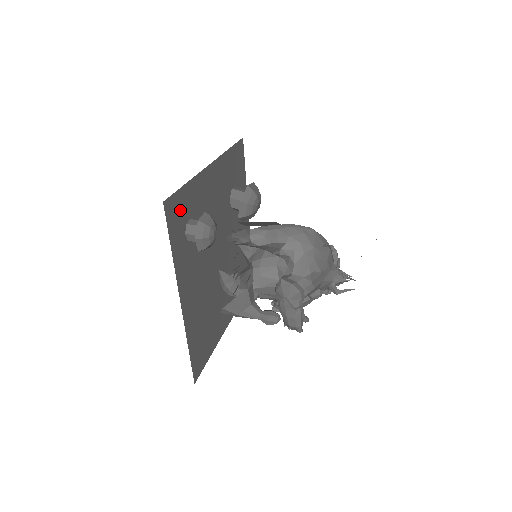
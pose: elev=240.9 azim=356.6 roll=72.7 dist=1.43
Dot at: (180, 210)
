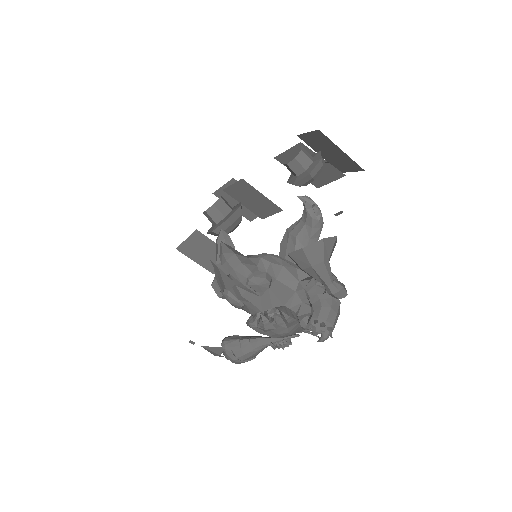
Dot at: occluded
